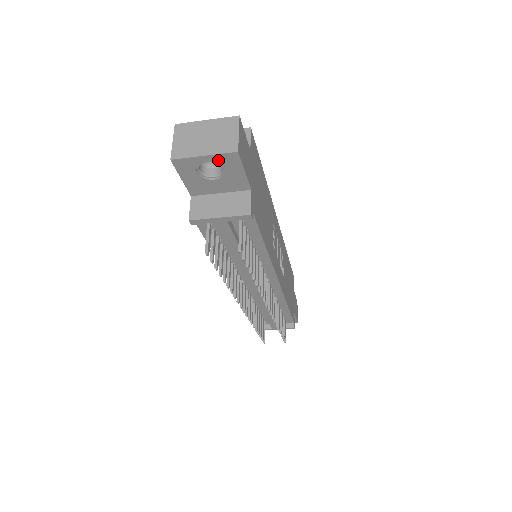
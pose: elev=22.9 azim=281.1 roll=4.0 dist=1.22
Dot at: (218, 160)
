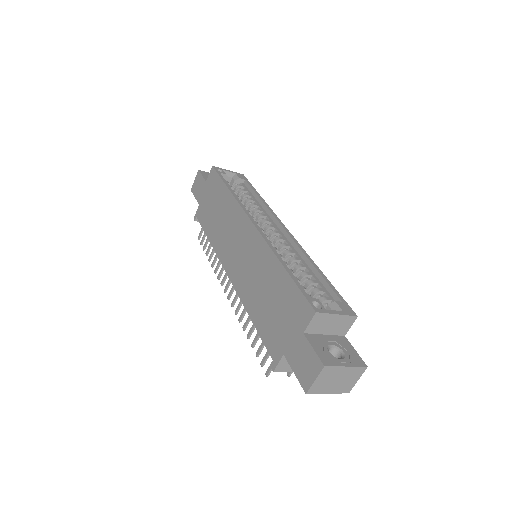
Dot at: occluded
